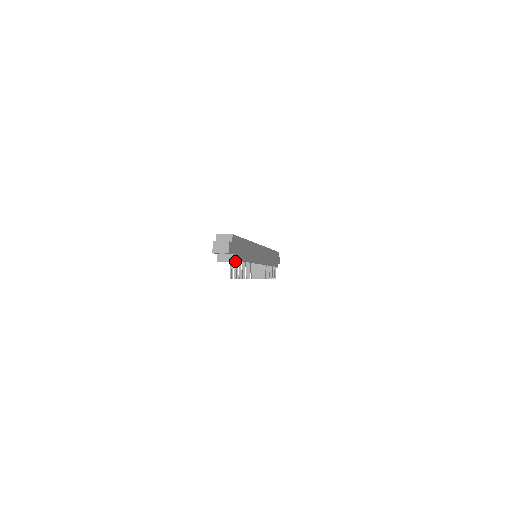
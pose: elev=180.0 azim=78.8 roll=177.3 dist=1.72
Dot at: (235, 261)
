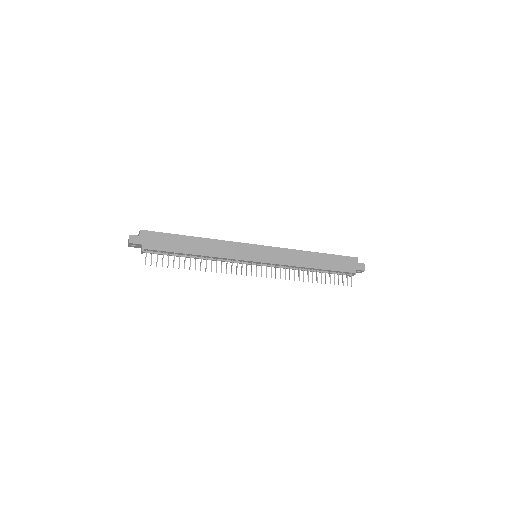
Dot at: (171, 254)
